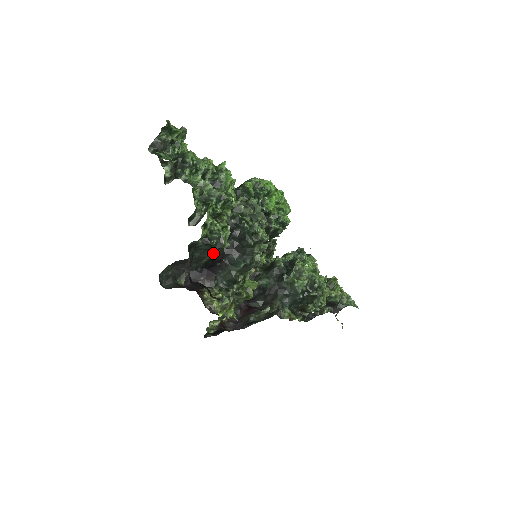
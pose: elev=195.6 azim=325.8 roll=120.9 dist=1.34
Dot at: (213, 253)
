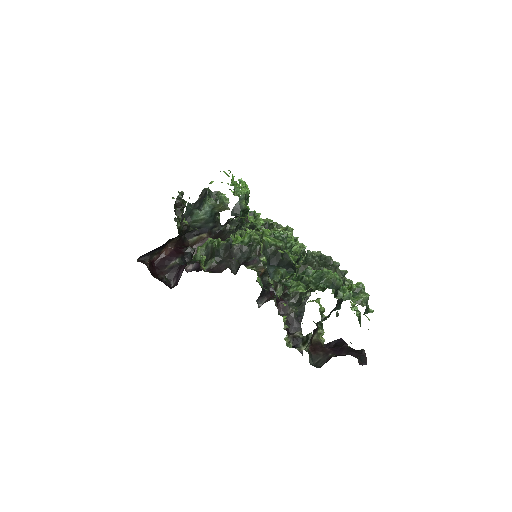
Dot at: occluded
